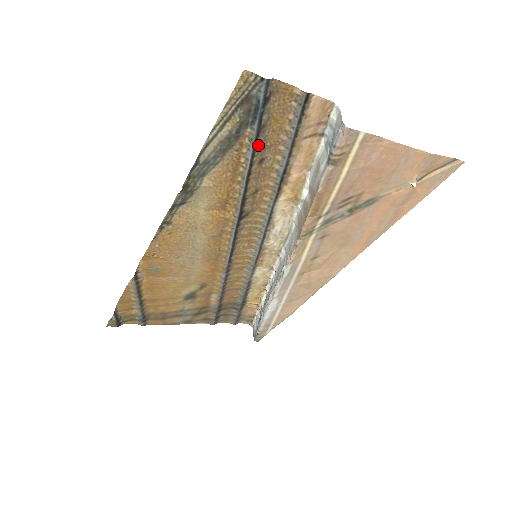
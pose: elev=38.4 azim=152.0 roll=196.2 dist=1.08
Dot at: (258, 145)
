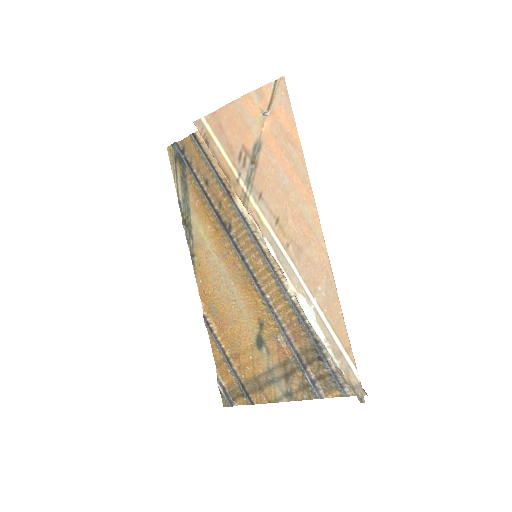
Dot at: (197, 175)
